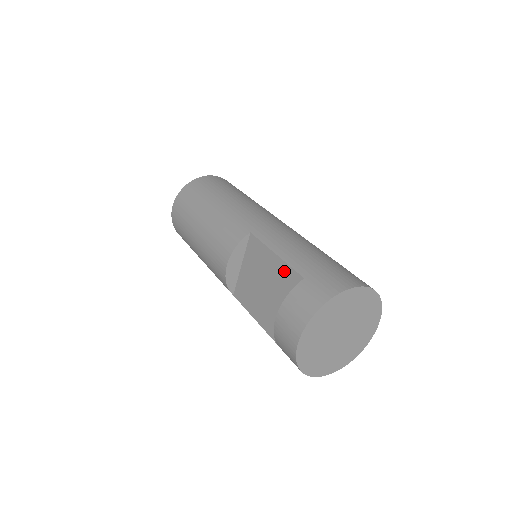
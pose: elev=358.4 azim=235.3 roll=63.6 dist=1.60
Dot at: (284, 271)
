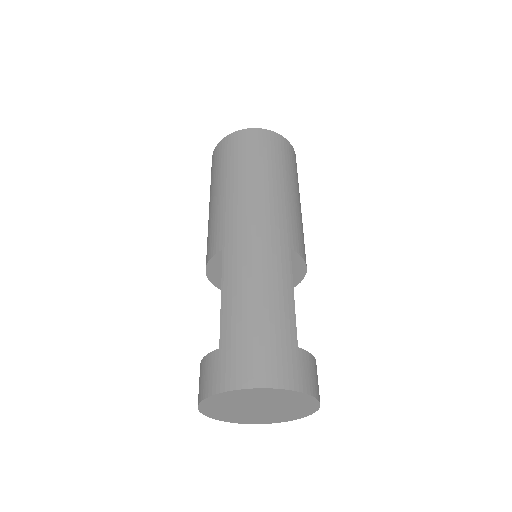
Dot at: occluded
